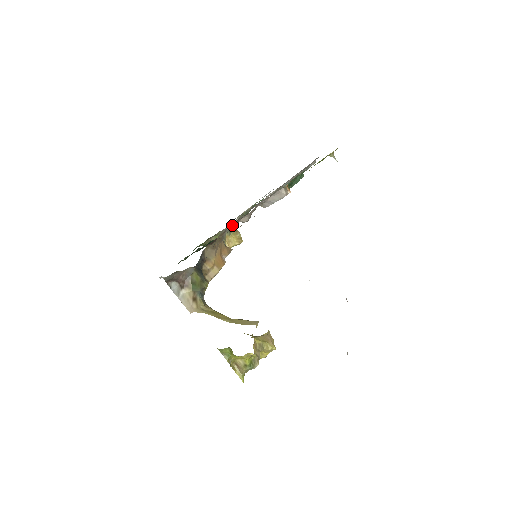
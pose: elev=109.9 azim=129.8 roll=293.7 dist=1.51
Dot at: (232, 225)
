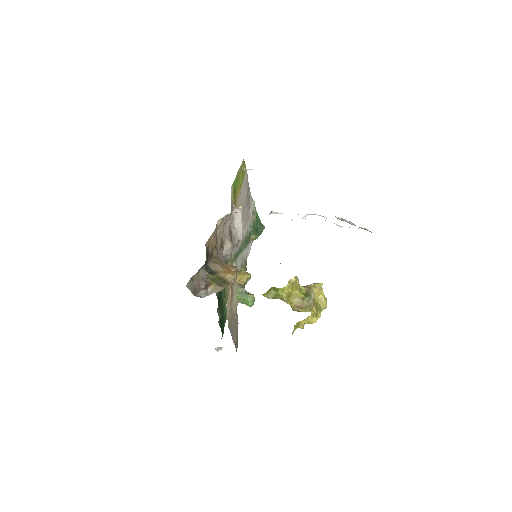
Dot at: (219, 247)
